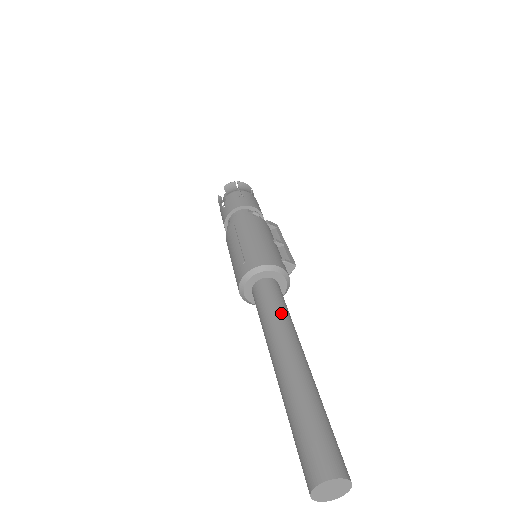
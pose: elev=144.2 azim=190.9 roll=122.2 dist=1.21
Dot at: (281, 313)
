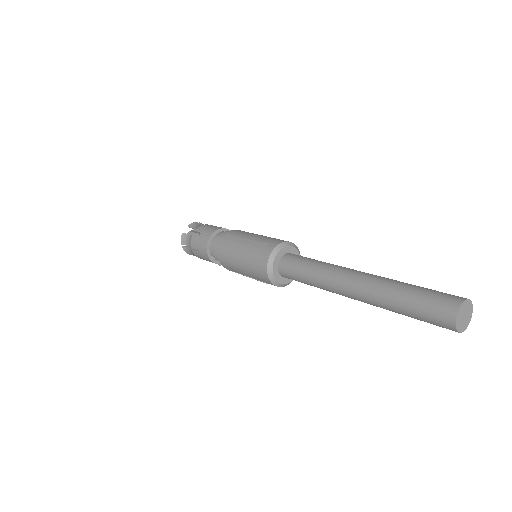
Dot at: (325, 262)
